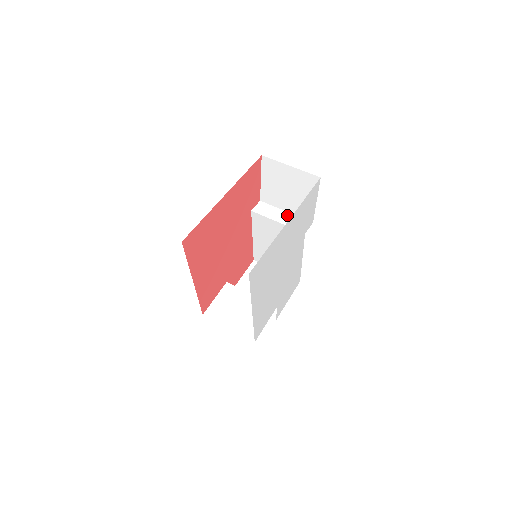
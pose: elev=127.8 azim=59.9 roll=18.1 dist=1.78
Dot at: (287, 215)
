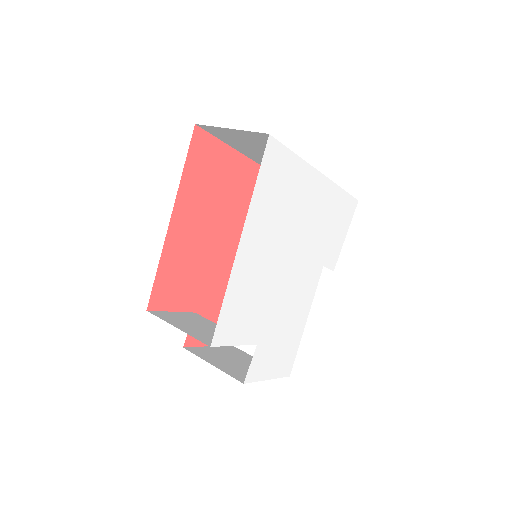
Dot at: occluded
